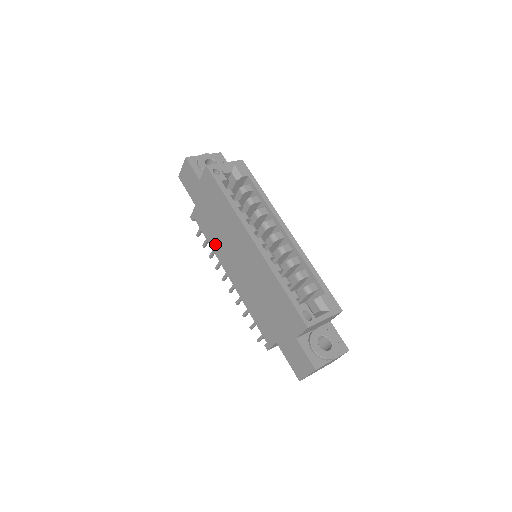
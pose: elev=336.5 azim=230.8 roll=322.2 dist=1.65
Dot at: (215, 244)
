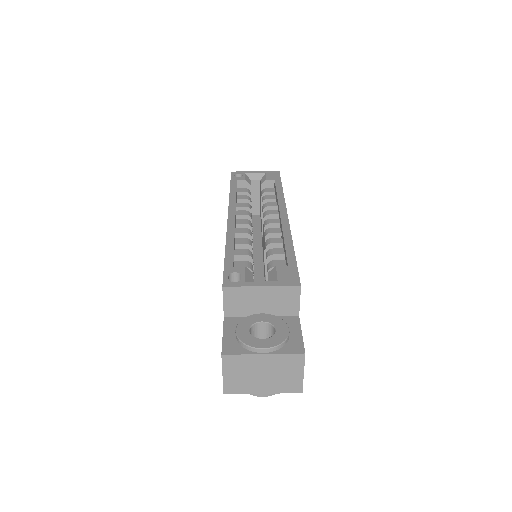
Dot at: occluded
